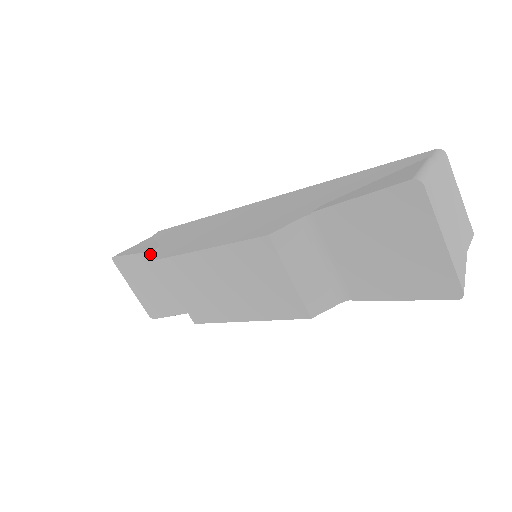
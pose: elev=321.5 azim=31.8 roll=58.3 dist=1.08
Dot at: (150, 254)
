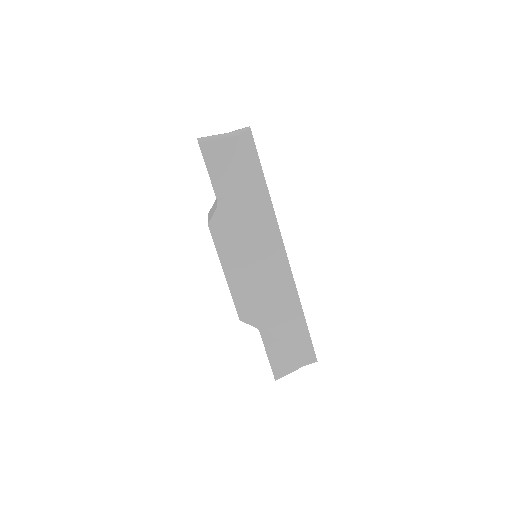
Dot at: (215, 194)
